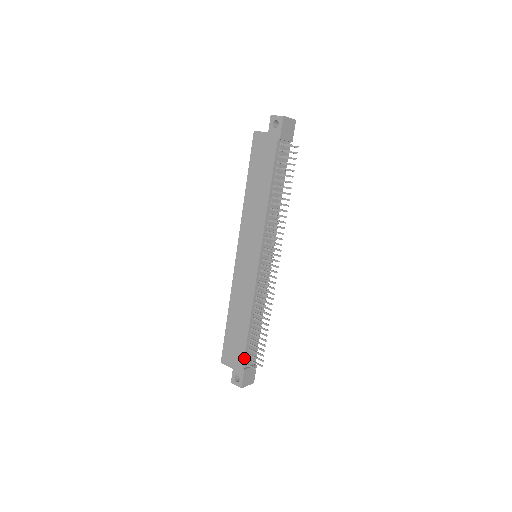
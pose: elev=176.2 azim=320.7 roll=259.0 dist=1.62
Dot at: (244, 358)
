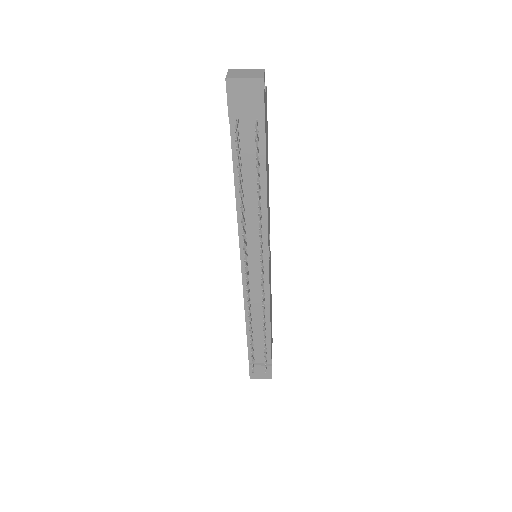
Dot at: (248, 355)
